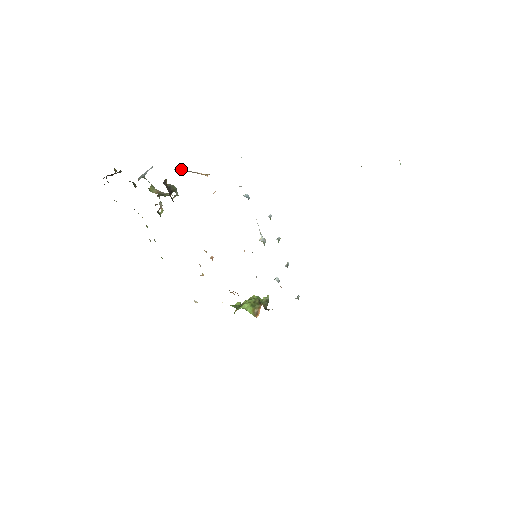
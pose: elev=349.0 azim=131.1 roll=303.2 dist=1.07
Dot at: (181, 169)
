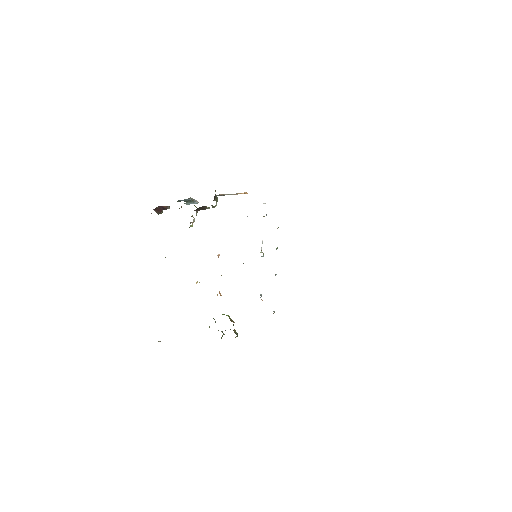
Dot at: (225, 194)
